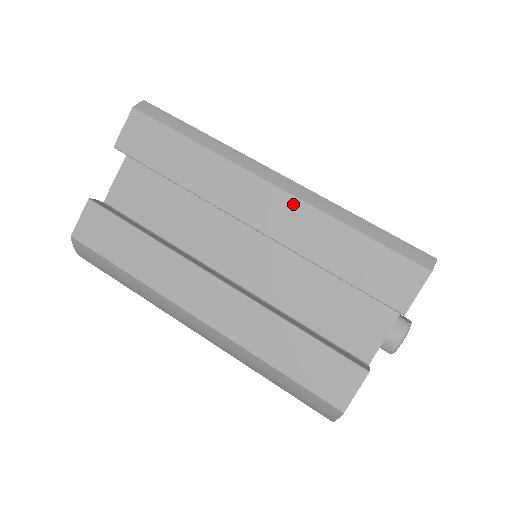
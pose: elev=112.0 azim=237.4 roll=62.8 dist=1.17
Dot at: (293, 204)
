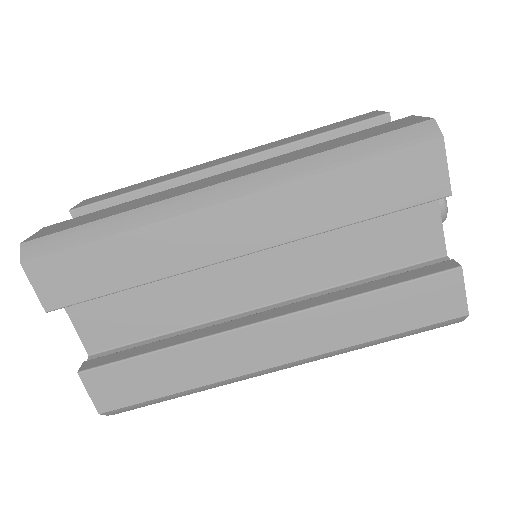
Dot at: (264, 200)
